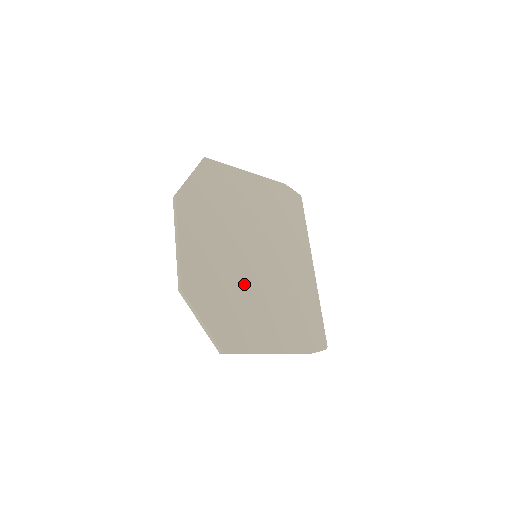
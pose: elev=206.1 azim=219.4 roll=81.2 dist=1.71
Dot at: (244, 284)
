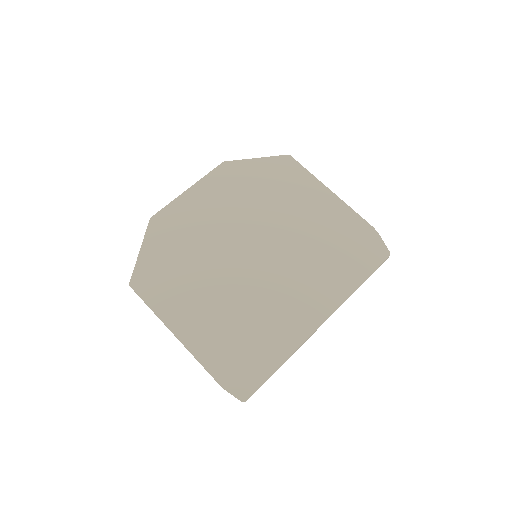
Dot at: (212, 262)
